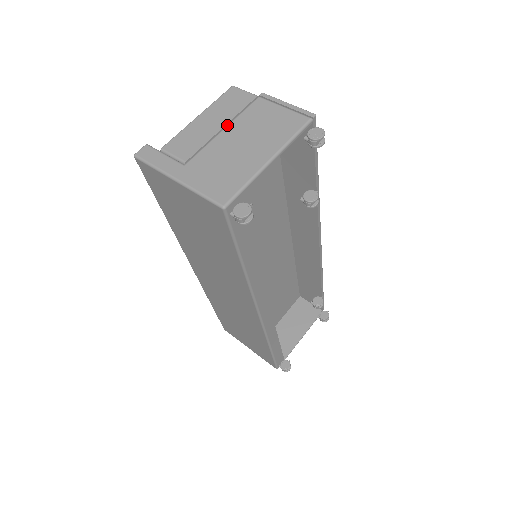
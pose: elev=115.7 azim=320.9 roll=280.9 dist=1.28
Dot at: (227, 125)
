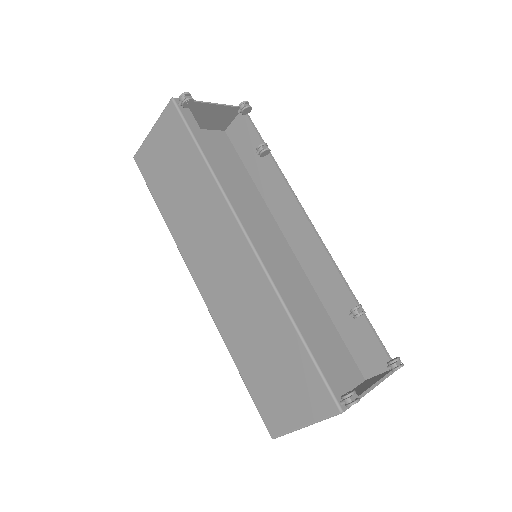
Dot at: occluded
